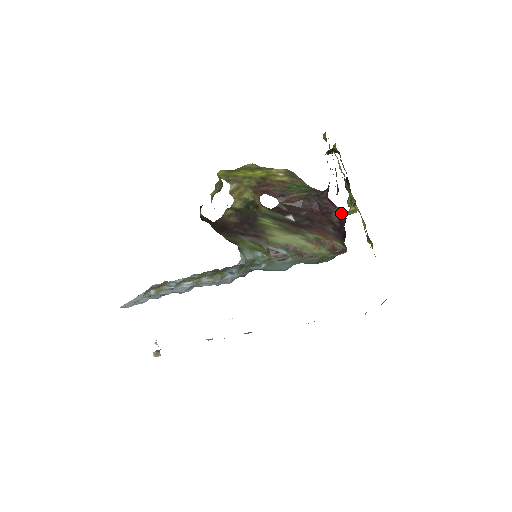
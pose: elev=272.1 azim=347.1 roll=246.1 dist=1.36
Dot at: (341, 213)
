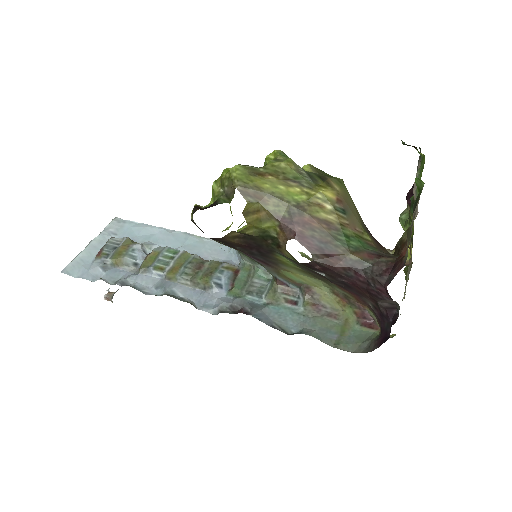
Dot at: (394, 303)
